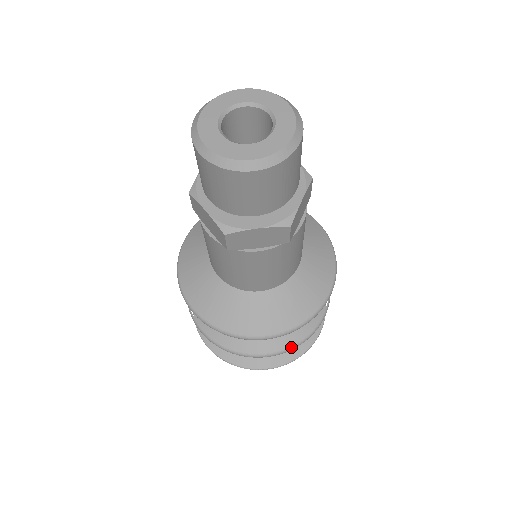
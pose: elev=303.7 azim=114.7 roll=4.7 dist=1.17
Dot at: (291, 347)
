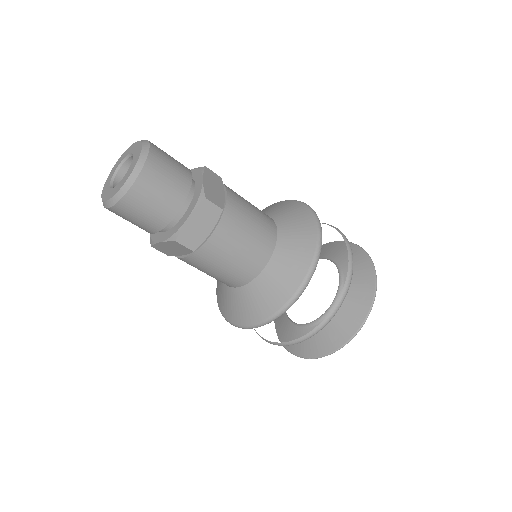
Dot at: (293, 341)
